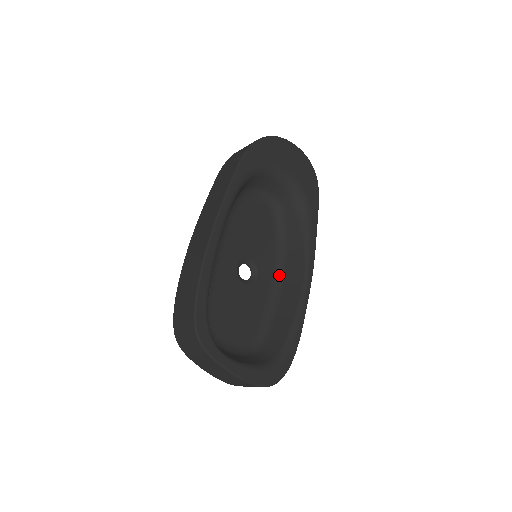
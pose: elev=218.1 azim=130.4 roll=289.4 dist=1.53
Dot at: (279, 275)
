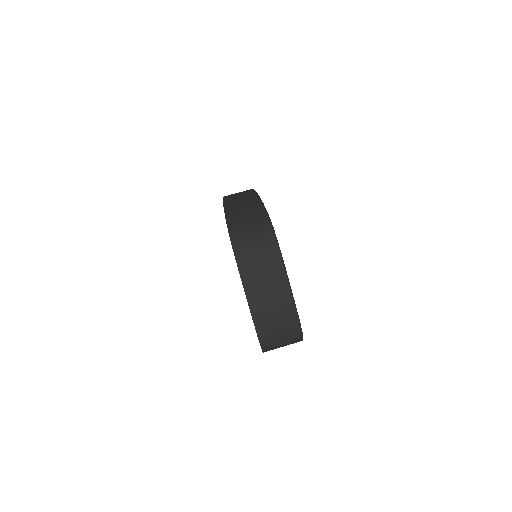
Dot at: occluded
